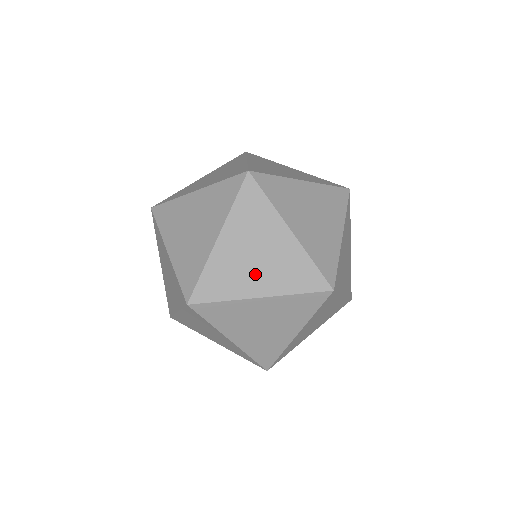
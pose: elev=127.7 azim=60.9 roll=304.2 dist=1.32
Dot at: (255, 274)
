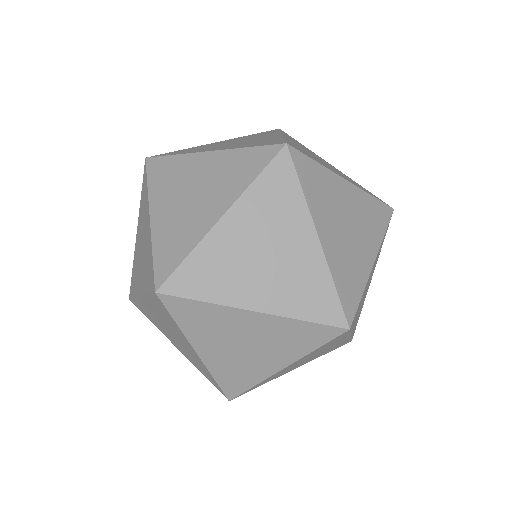
Dot at: (256, 279)
